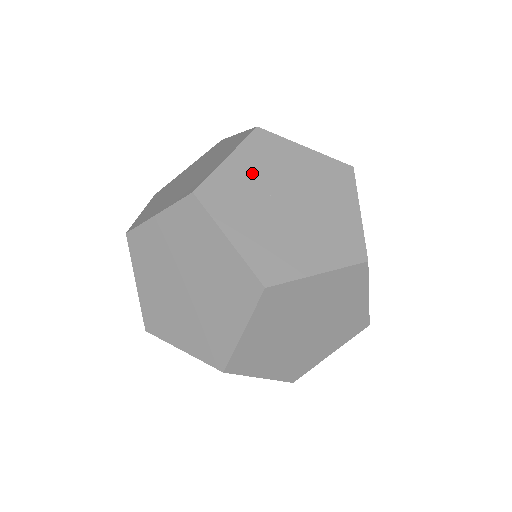
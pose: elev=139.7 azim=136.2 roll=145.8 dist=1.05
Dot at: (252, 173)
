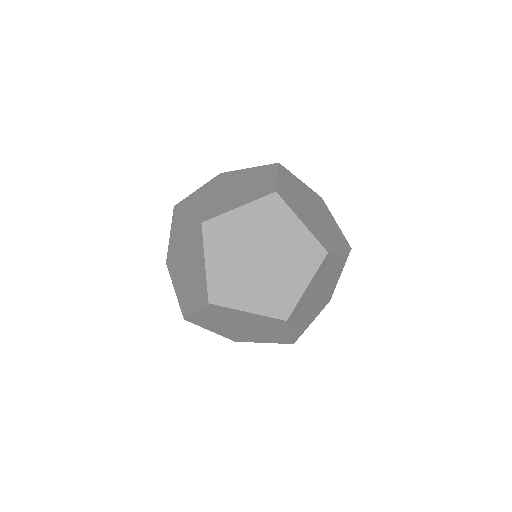
Dot at: (291, 188)
